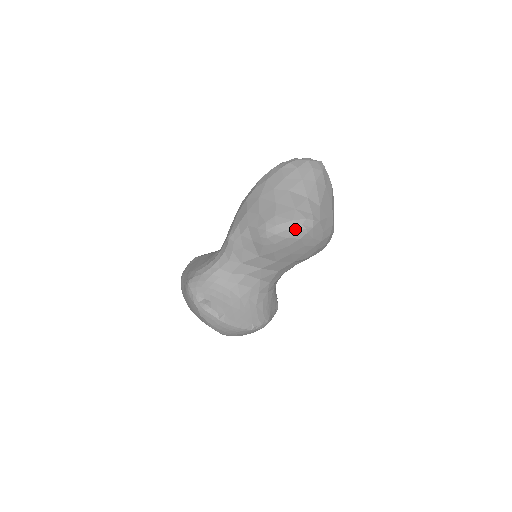
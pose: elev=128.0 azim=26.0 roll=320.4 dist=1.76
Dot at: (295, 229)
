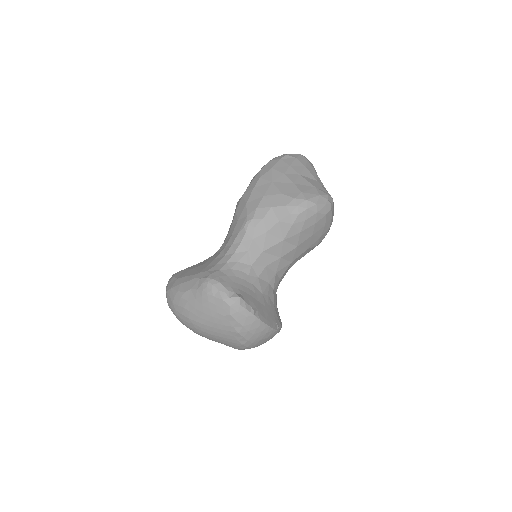
Dot at: (323, 203)
